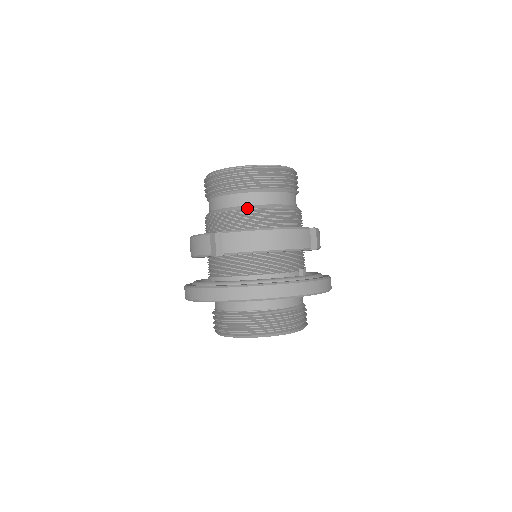
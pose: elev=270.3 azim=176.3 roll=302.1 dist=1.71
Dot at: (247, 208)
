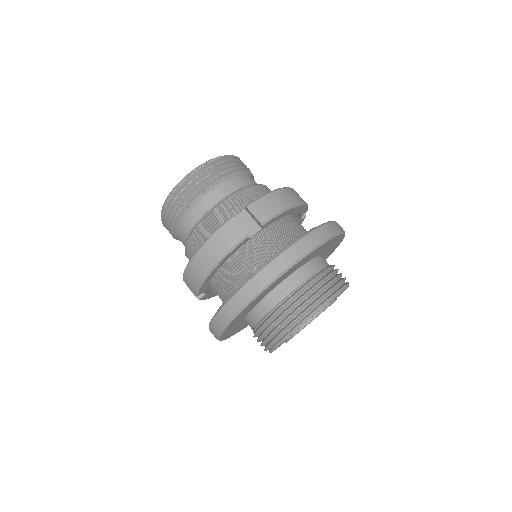
Dot at: (243, 188)
